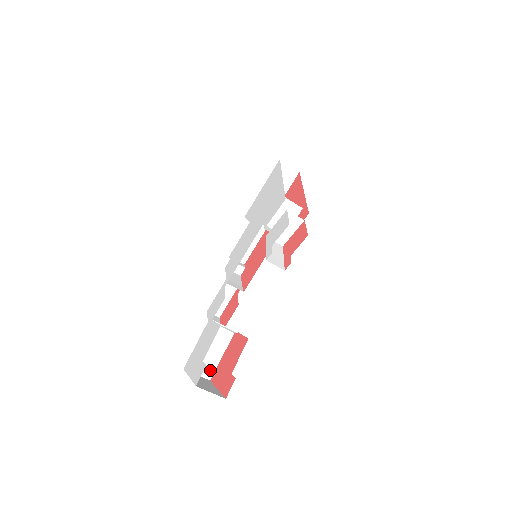
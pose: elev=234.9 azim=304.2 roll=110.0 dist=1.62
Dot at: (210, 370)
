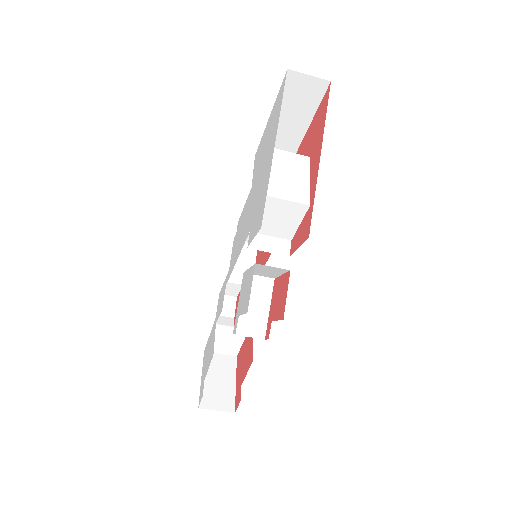
Dot at: (234, 350)
